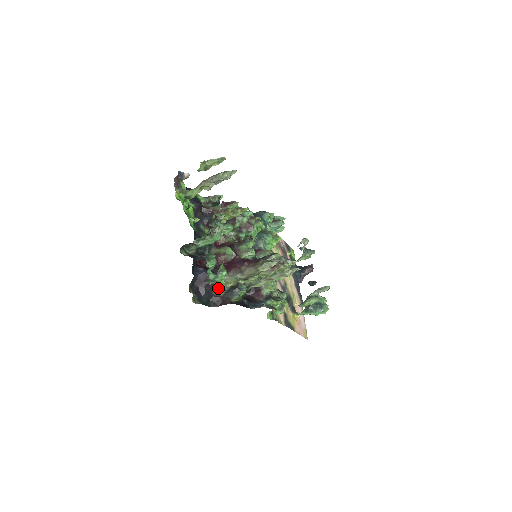
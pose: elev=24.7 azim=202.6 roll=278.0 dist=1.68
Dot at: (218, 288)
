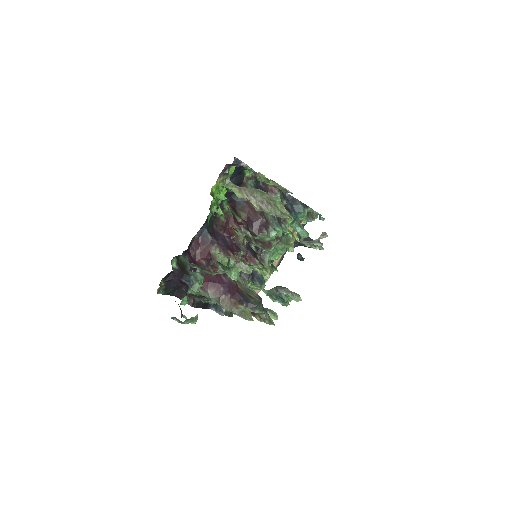
Dot at: occluded
